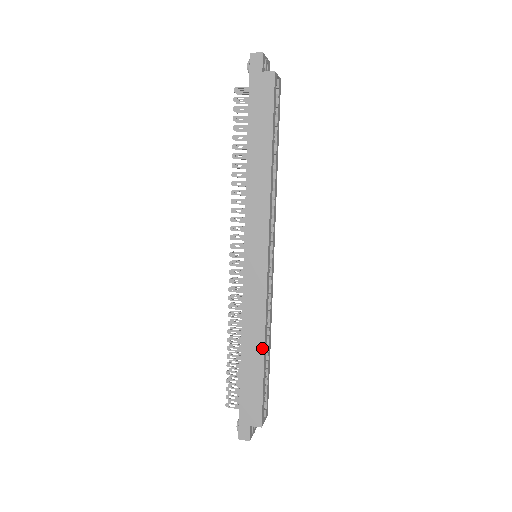
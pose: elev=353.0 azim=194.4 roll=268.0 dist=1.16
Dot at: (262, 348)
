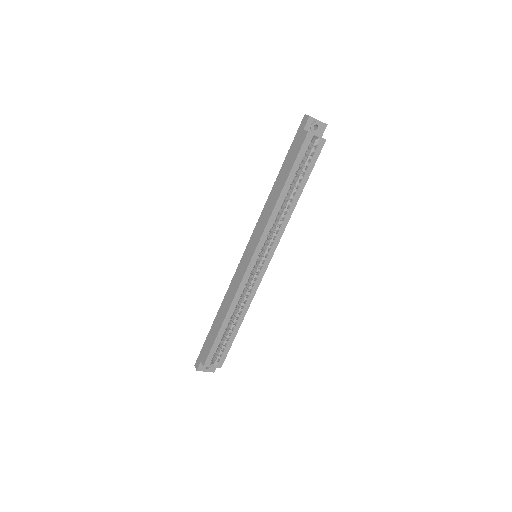
Dot at: (225, 316)
